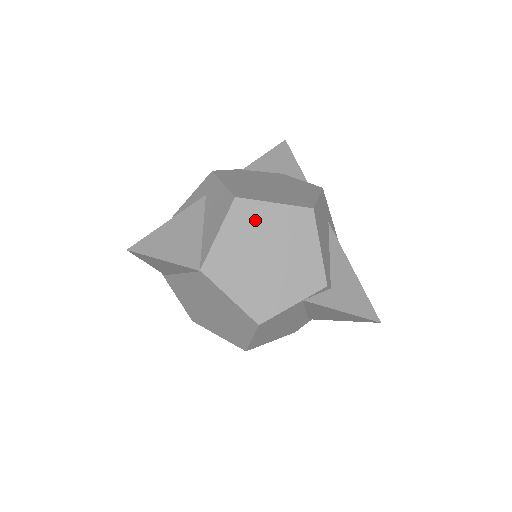
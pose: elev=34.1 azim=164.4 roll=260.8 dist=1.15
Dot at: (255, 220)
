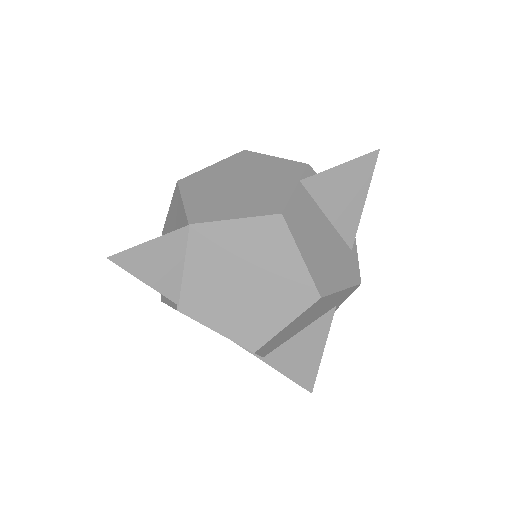
Dot at: (206, 179)
